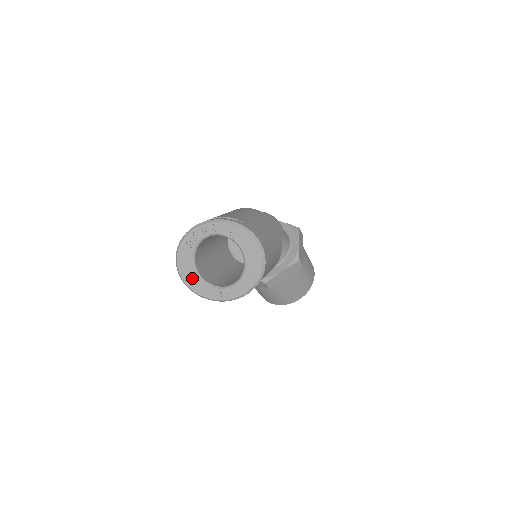
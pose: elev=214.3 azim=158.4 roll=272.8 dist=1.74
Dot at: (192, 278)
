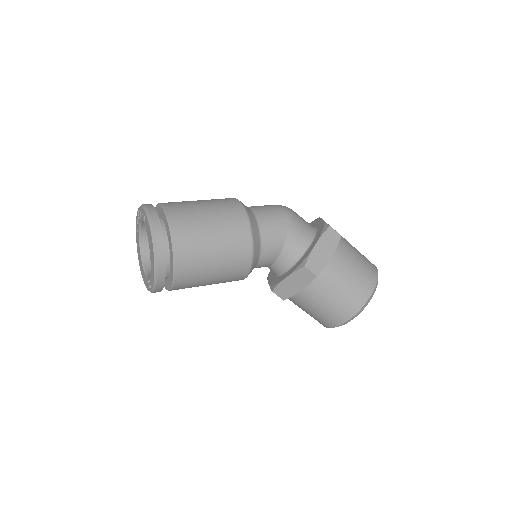
Dot at: (141, 266)
